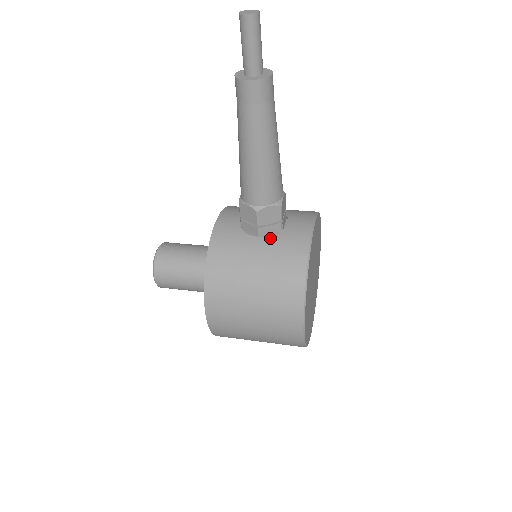
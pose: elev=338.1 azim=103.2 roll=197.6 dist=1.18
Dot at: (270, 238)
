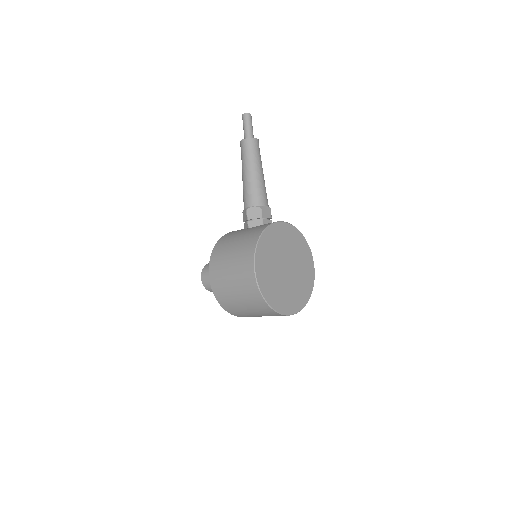
Dot at: (253, 227)
